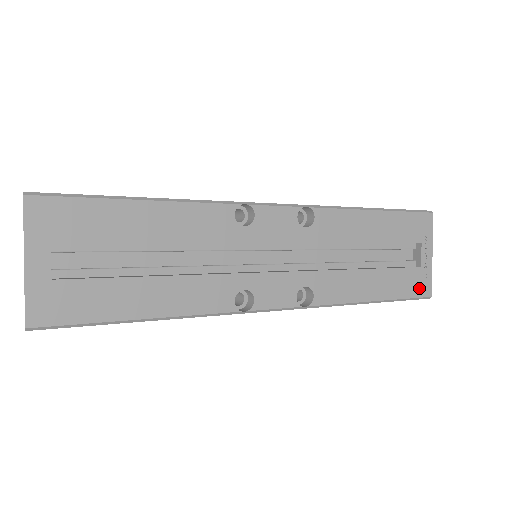
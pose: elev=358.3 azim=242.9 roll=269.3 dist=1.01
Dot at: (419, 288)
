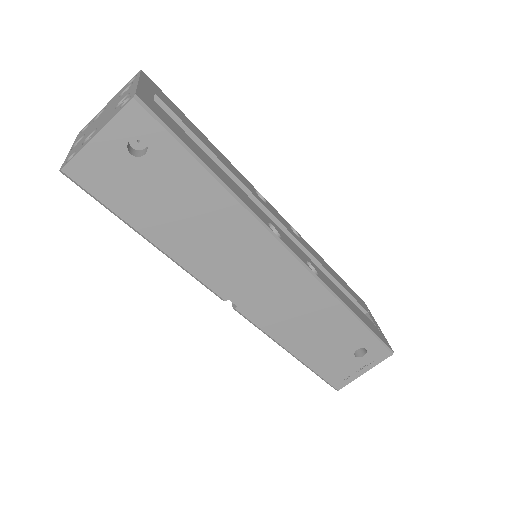
Dot at: (382, 338)
